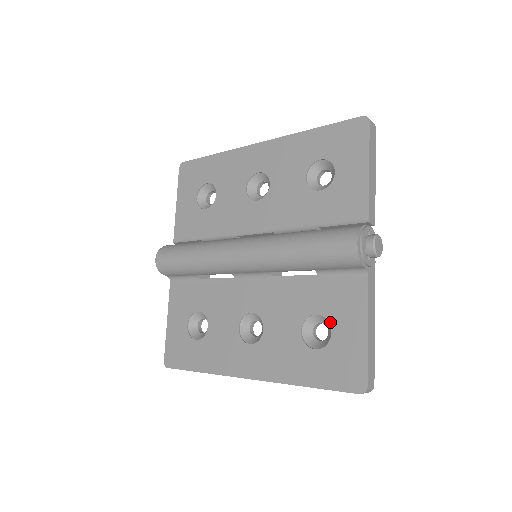
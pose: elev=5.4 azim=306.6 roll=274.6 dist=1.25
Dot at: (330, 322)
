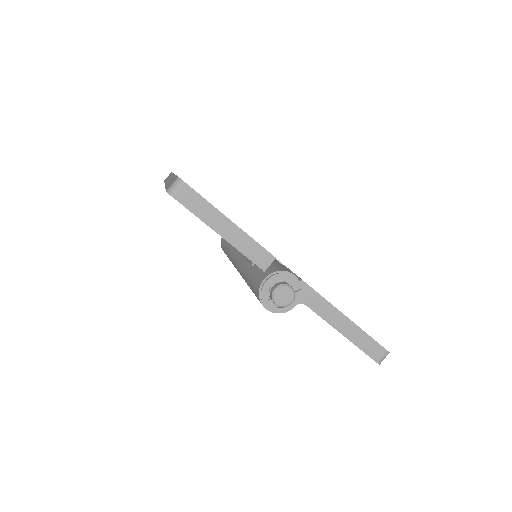
Dot at: occluded
